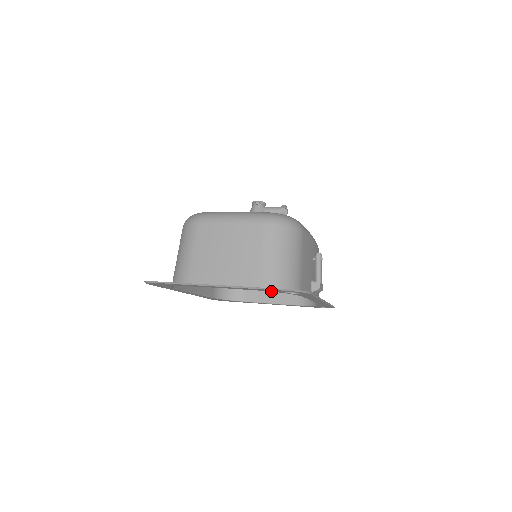
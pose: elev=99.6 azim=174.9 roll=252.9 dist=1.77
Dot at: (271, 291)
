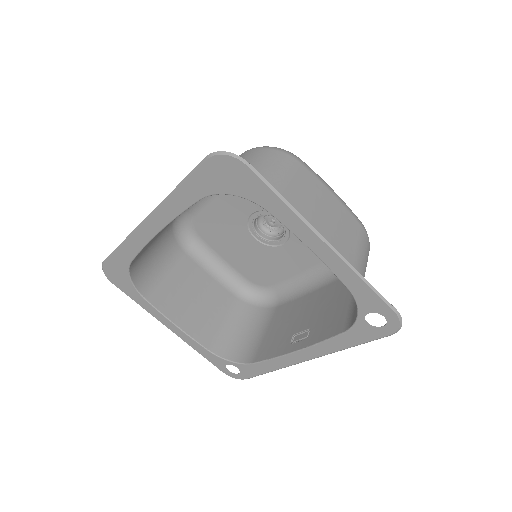
Dot at: (358, 300)
